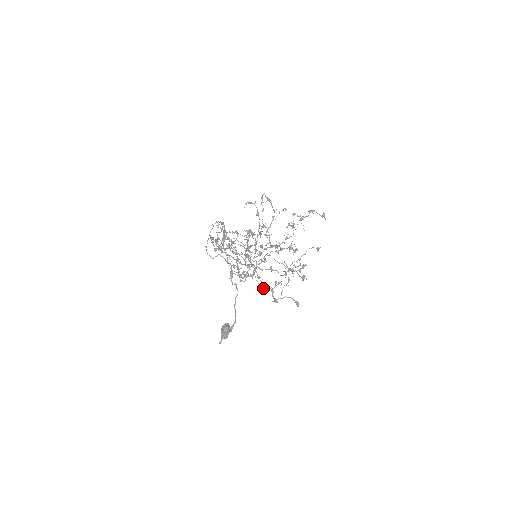
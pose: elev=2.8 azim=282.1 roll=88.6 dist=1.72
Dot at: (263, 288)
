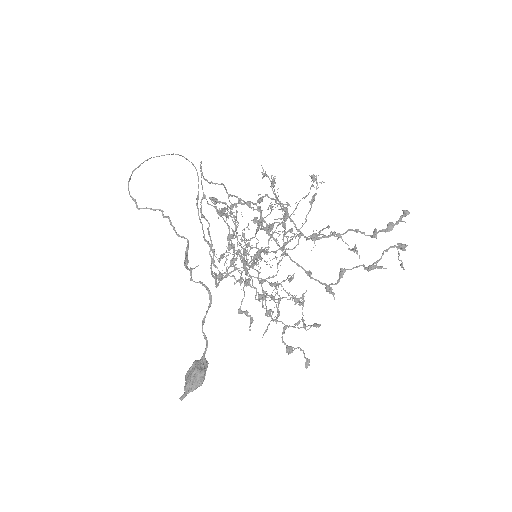
Dot at: (305, 328)
